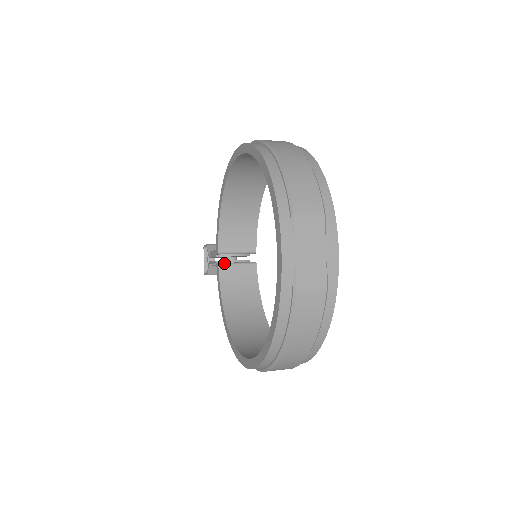
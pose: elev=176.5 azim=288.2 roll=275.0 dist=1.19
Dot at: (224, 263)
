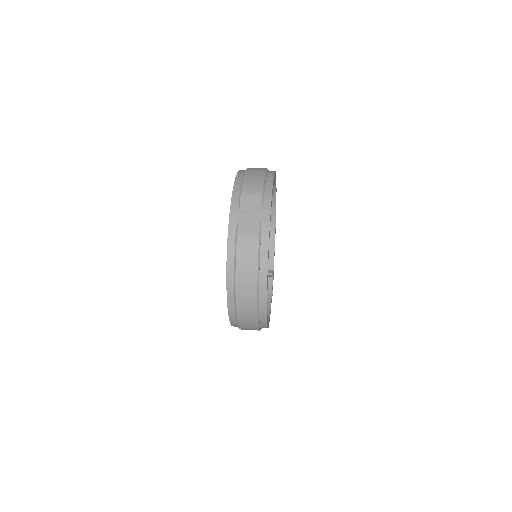
Dot at: occluded
